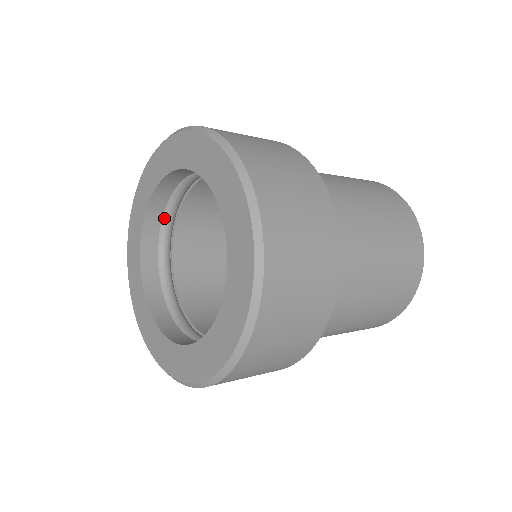
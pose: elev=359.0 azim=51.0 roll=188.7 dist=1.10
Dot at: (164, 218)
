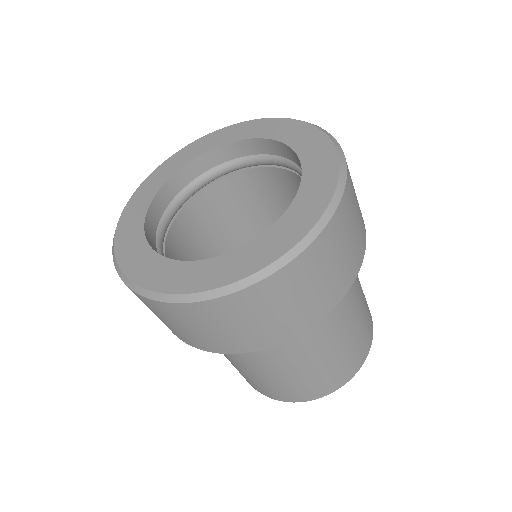
Dot at: (158, 229)
